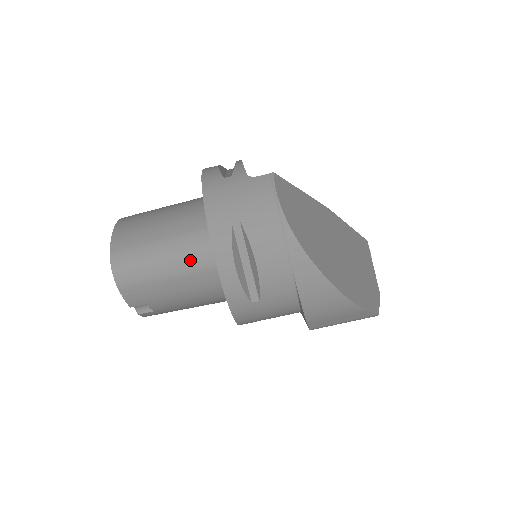
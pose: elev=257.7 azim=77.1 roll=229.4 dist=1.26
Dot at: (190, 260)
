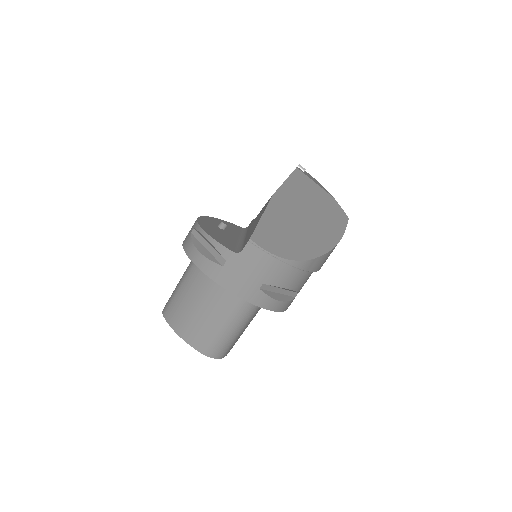
Dot at: (247, 315)
